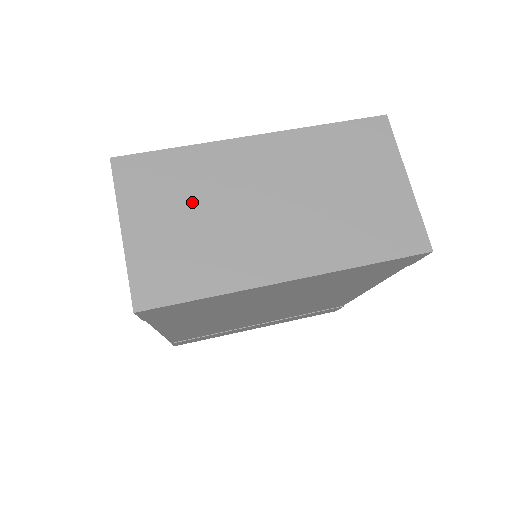
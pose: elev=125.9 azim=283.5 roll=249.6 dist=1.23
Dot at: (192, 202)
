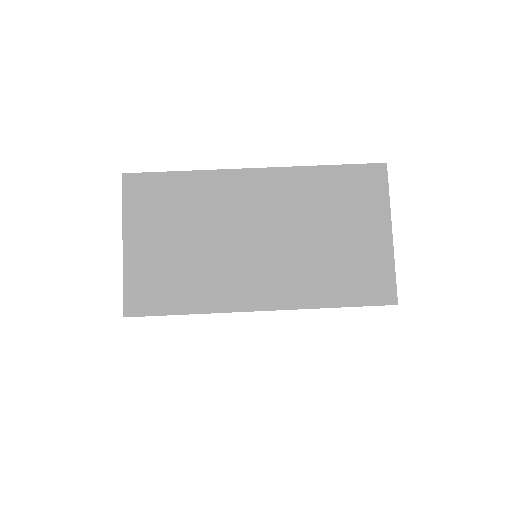
Dot at: (188, 226)
